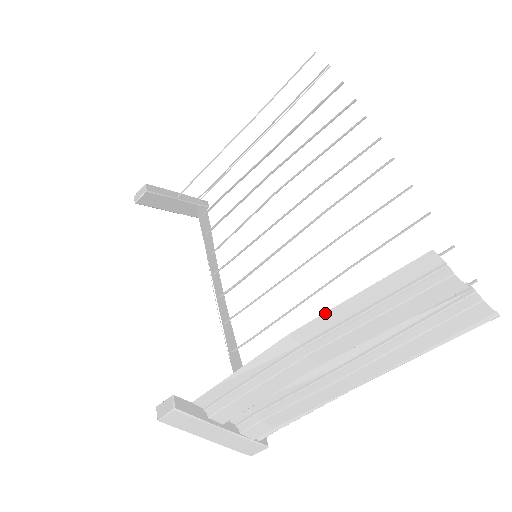
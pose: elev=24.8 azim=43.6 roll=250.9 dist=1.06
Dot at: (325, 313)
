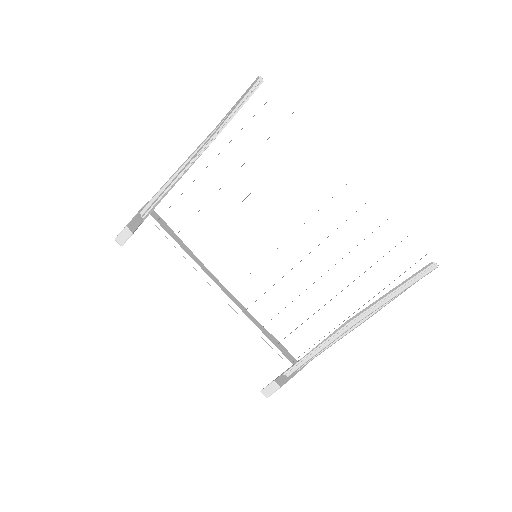
Dot at: (370, 305)
